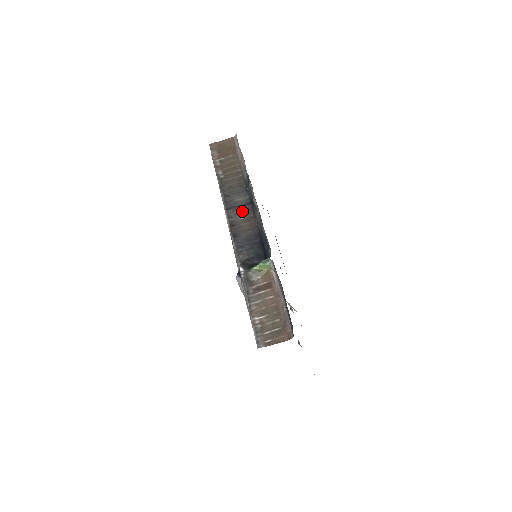
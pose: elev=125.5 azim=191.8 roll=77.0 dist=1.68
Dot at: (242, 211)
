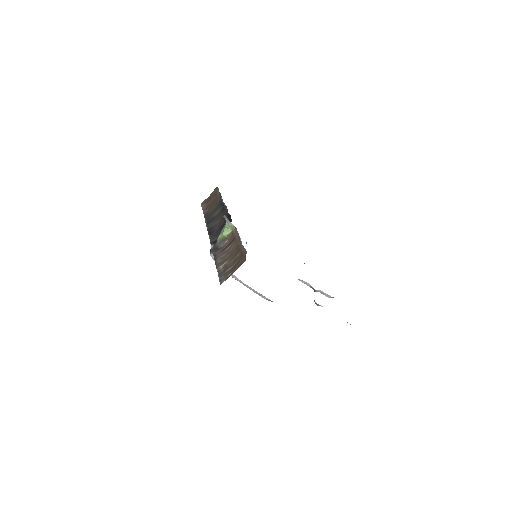
Dot at: (218, 217)
